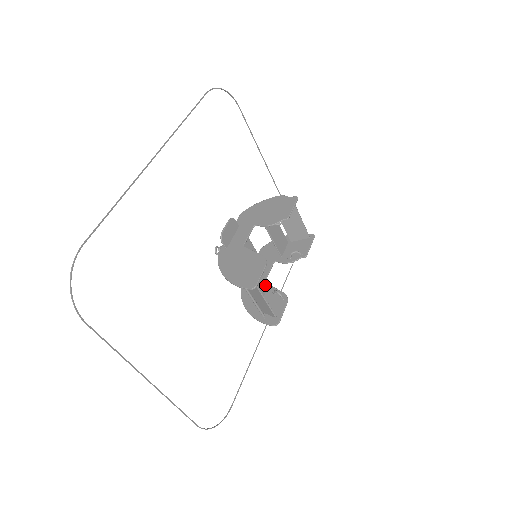
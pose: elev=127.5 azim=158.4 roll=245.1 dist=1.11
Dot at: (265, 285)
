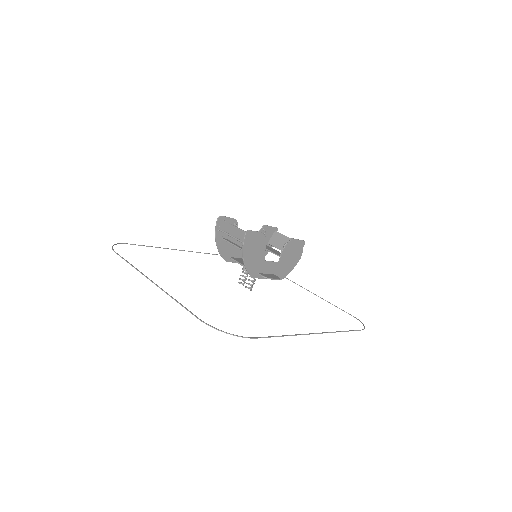
Dot at: (262, 258)
